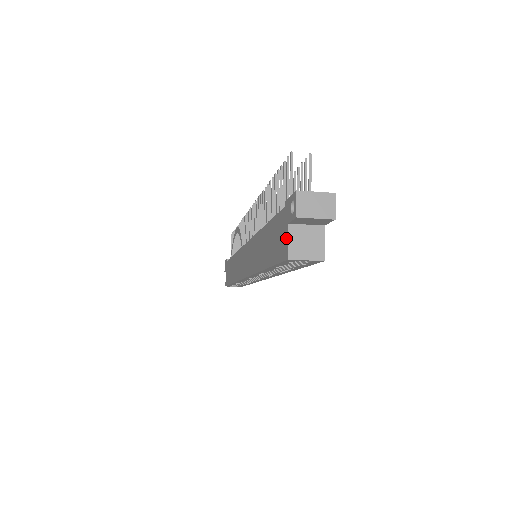
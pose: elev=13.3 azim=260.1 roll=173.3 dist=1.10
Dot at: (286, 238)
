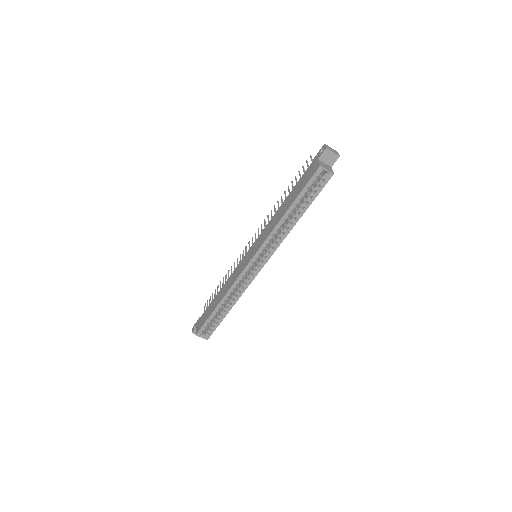
Dot at: (317, 164)
